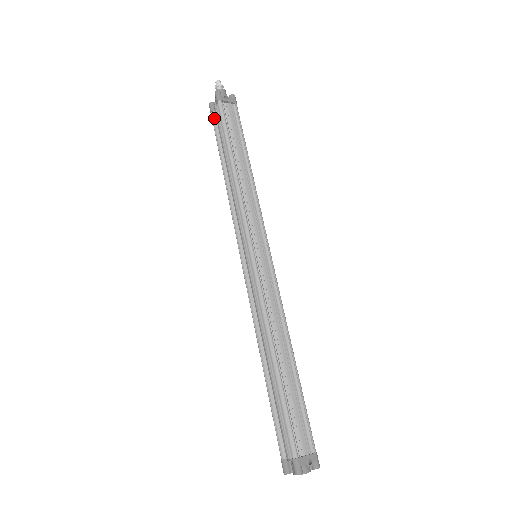
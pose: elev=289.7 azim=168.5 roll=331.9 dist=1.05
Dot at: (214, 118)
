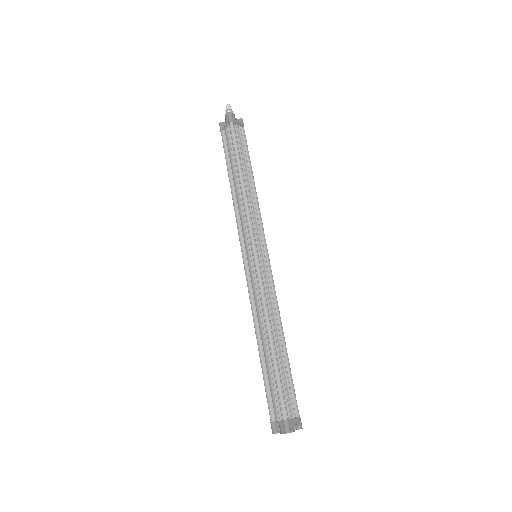
Dot at: (224, 136)
